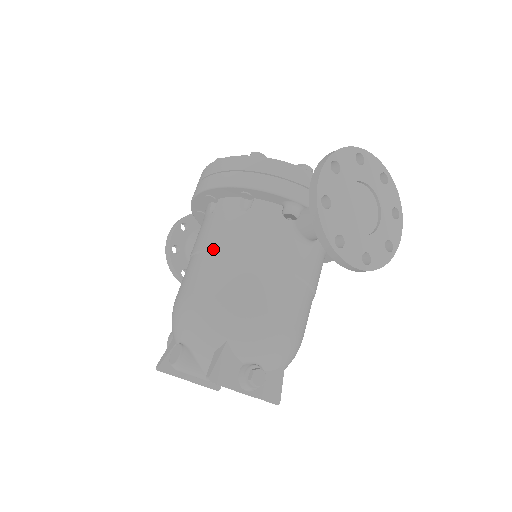
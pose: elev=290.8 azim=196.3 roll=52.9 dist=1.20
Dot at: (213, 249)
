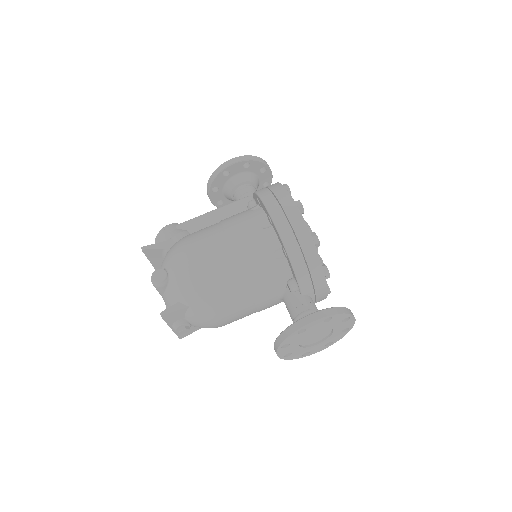
Dot at: (236, 255)
